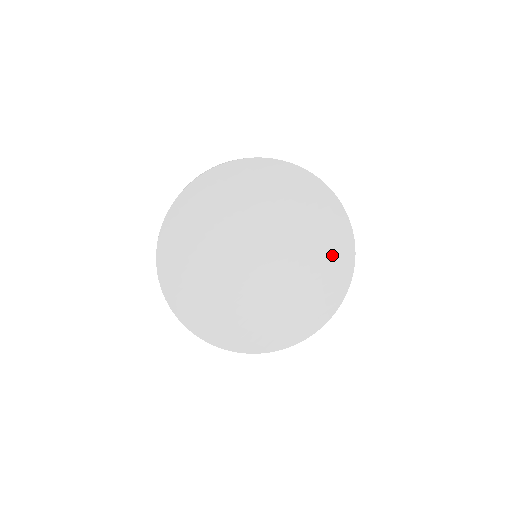
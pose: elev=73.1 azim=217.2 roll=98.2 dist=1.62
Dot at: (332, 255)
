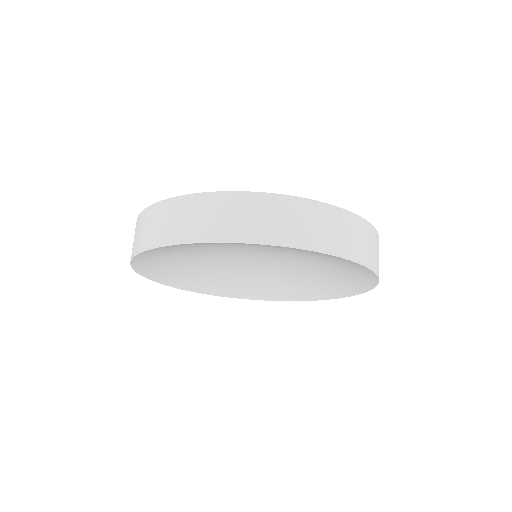
Dot at: (348, 277)
